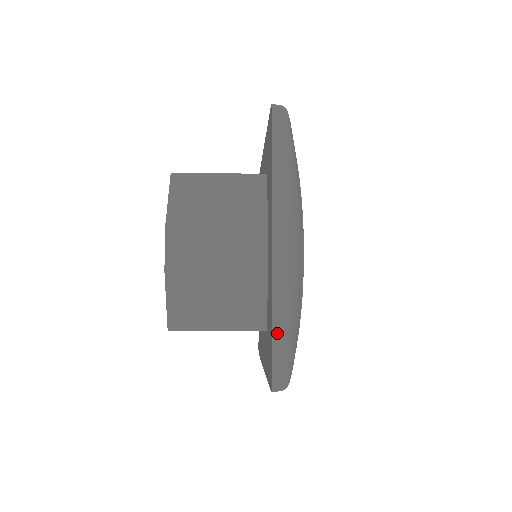
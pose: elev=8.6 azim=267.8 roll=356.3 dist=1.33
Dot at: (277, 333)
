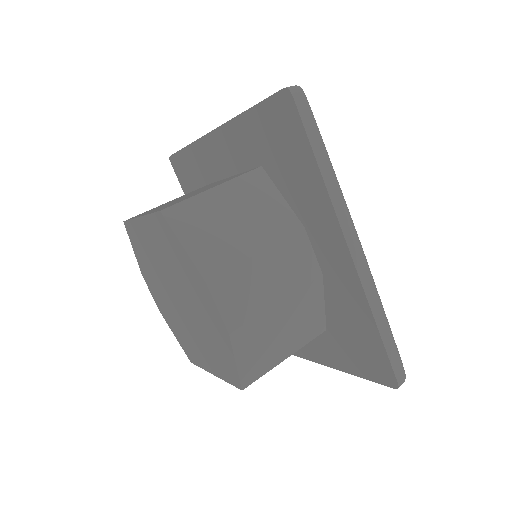
Dot at: (385, 335)
